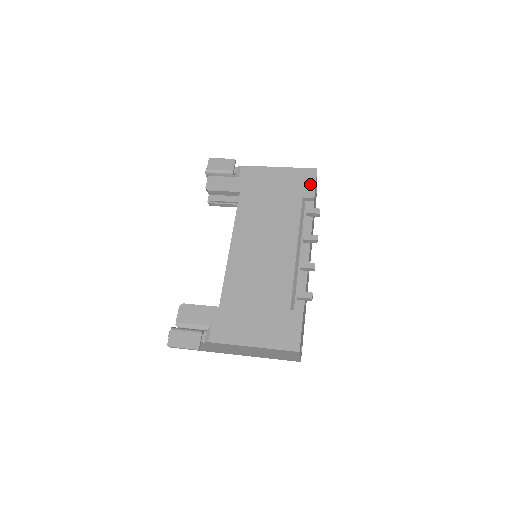
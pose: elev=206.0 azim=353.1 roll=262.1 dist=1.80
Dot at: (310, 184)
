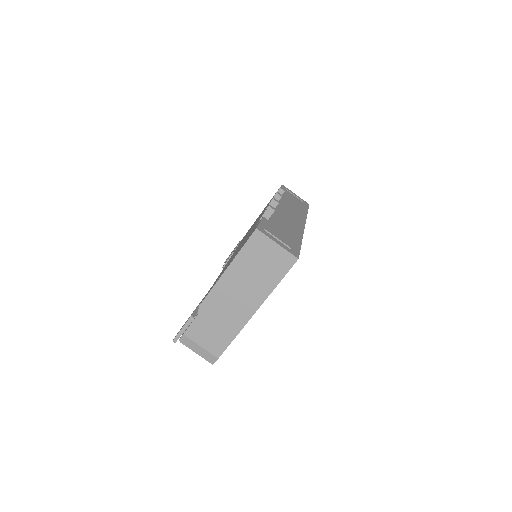
Dot at: occluded
